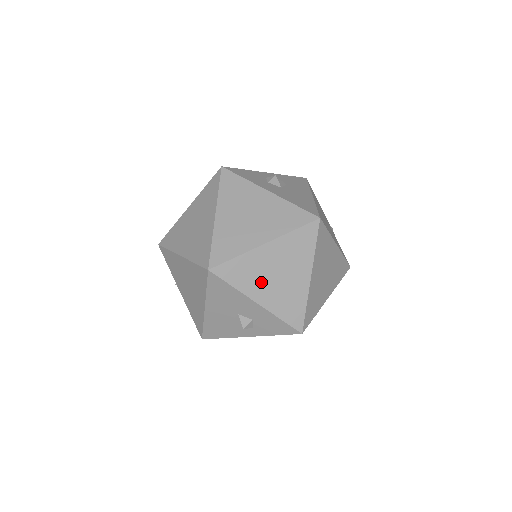
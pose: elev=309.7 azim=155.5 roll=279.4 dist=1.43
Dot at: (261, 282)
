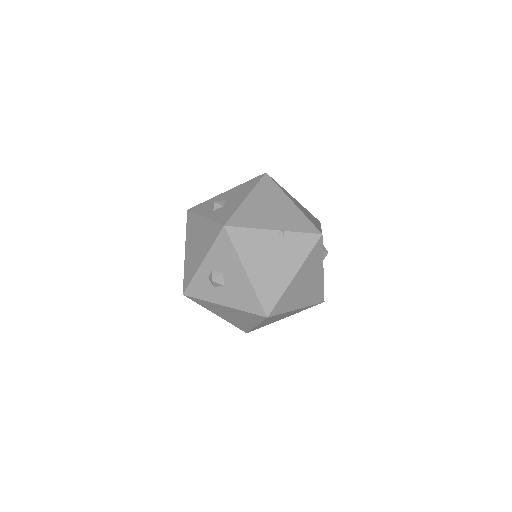
Dot at: (275, 320)
